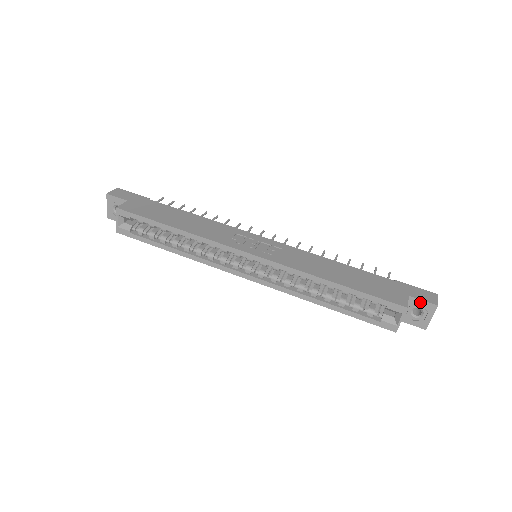
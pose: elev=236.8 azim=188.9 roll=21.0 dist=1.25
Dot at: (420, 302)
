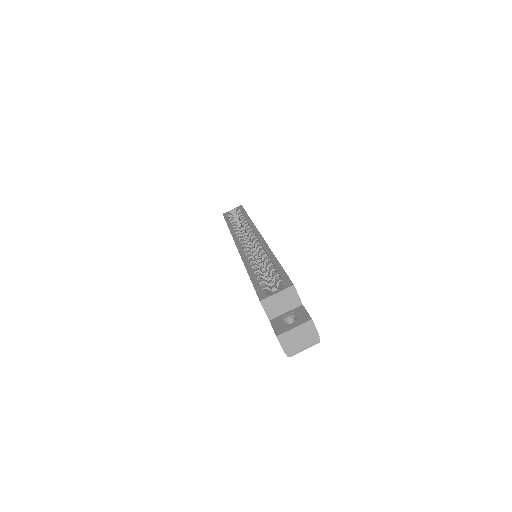
Dot at: (304, 312)
